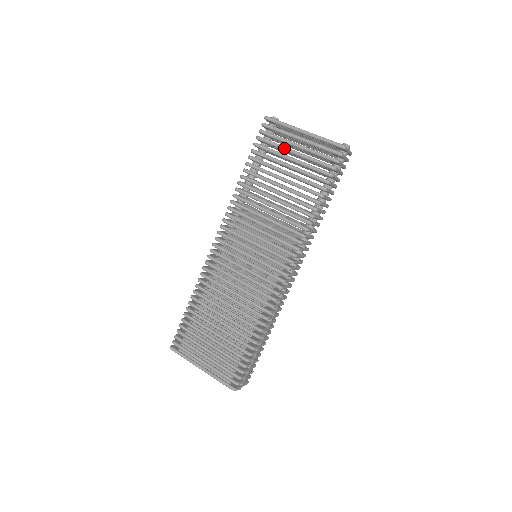
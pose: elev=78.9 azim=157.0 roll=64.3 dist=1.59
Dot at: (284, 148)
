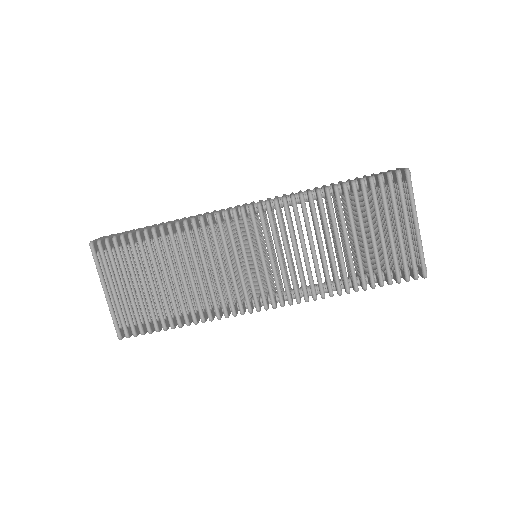
Dot at: (388, 217)
